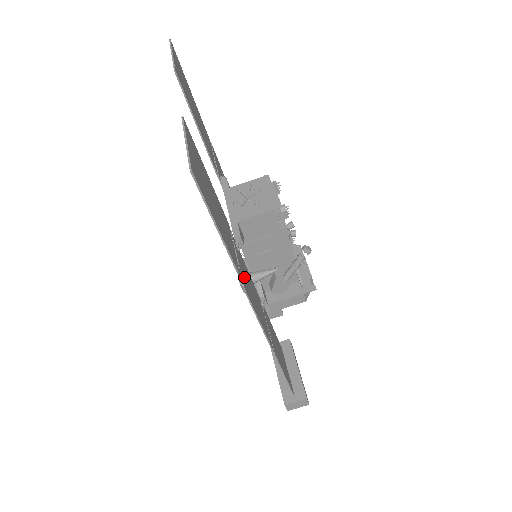
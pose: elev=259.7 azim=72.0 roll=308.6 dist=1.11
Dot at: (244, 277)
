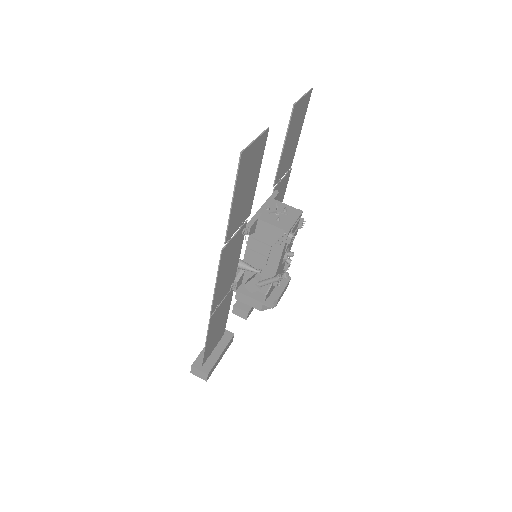
Dot at: (230, 249)
